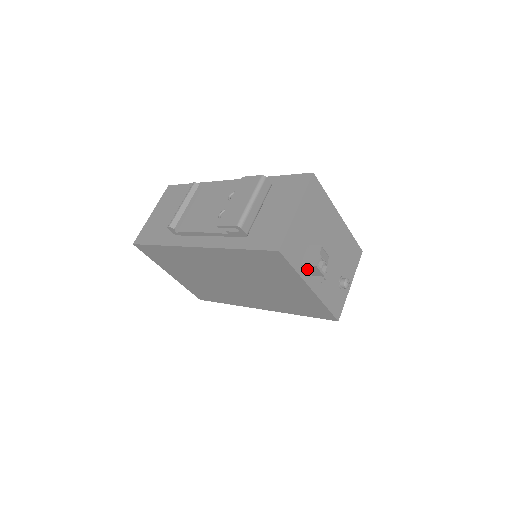
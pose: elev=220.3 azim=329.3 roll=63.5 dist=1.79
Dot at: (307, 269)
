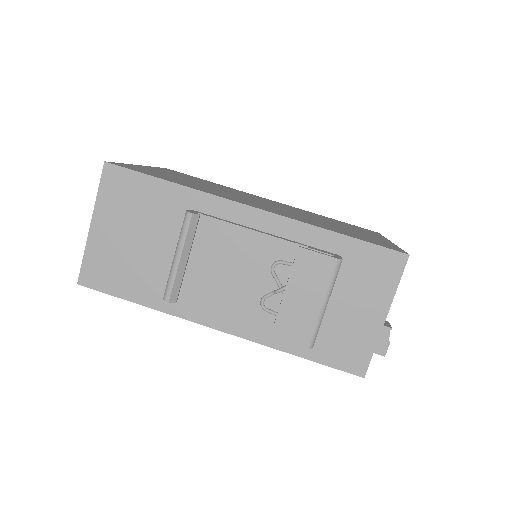
Dot at: occluded
